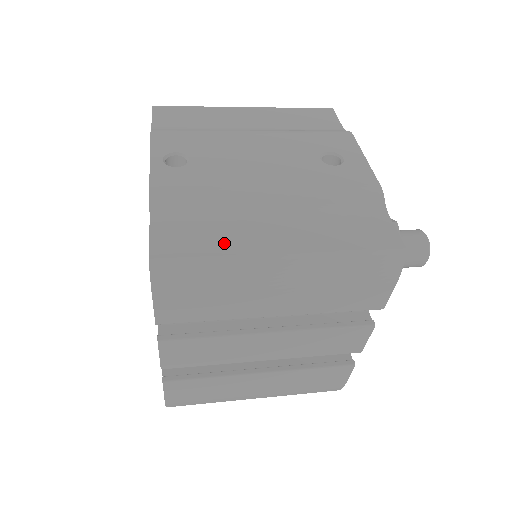
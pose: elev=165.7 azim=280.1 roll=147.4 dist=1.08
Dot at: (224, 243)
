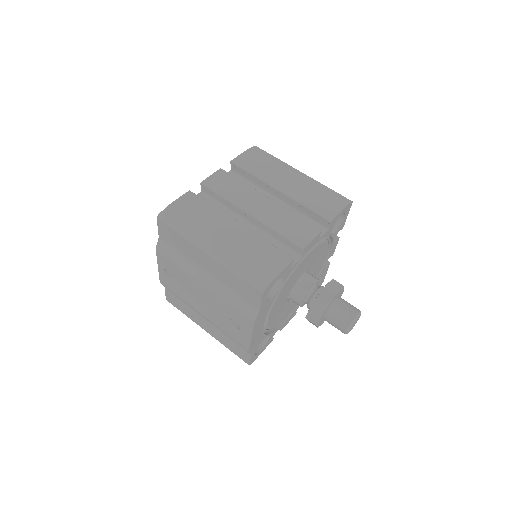
Dot at: (187, 313)
